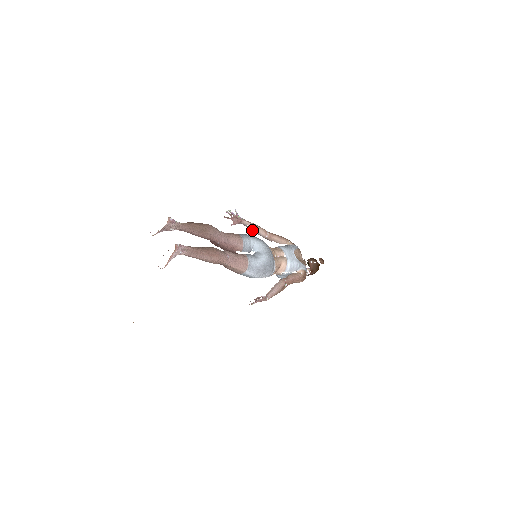
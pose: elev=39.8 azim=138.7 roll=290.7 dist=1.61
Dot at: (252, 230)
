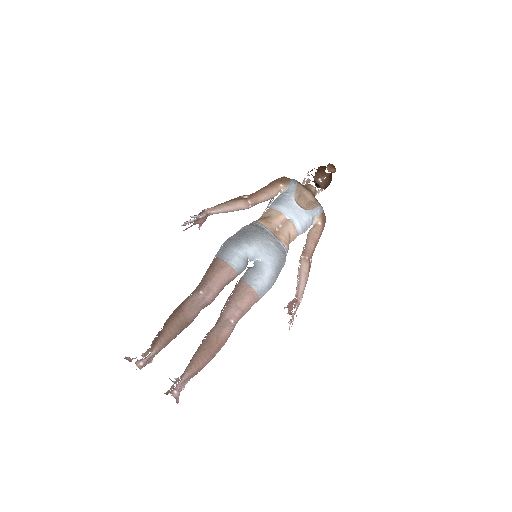
Dot at: (227, 212)
